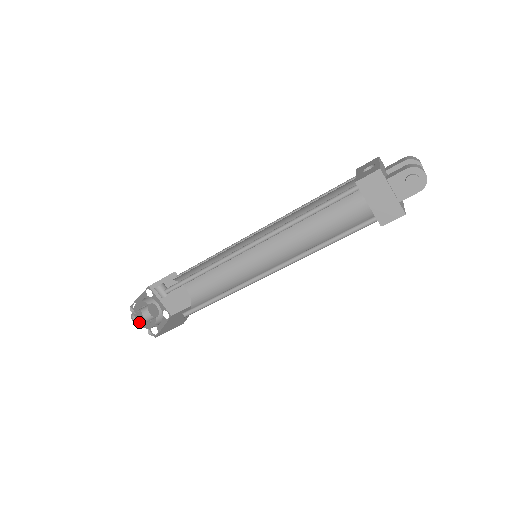
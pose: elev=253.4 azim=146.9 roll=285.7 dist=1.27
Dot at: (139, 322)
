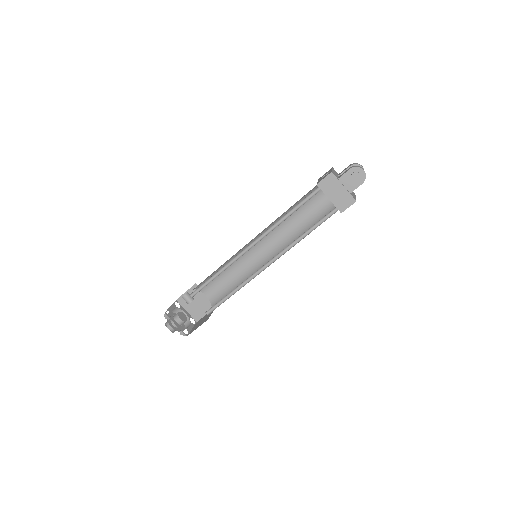
Dot at: (172, 327)
